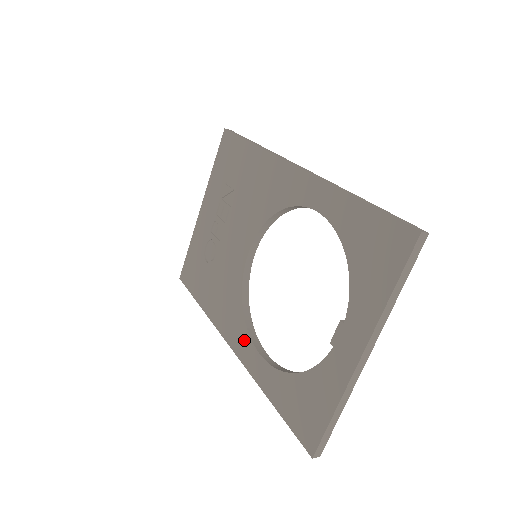
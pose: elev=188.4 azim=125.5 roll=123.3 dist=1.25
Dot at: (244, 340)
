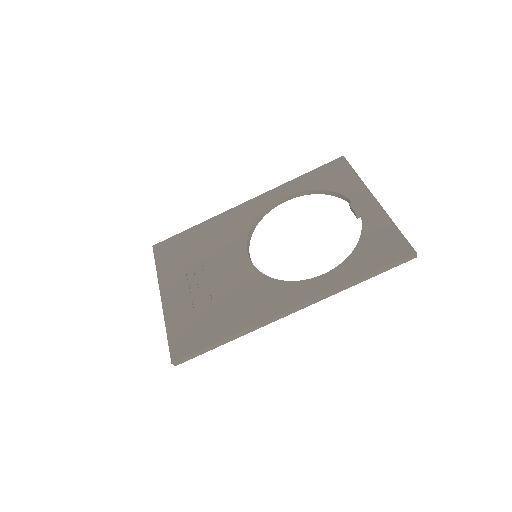
Dot at: (300, 288)
